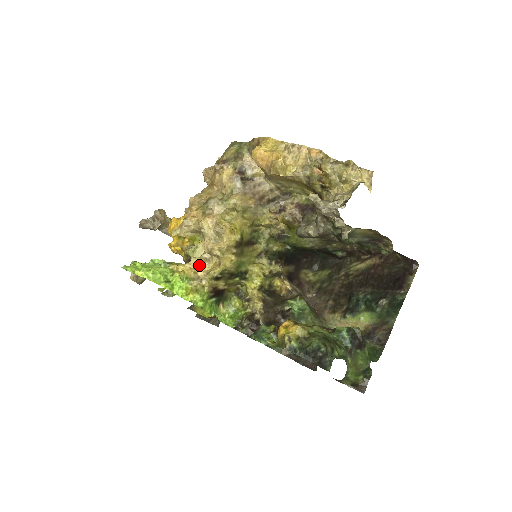
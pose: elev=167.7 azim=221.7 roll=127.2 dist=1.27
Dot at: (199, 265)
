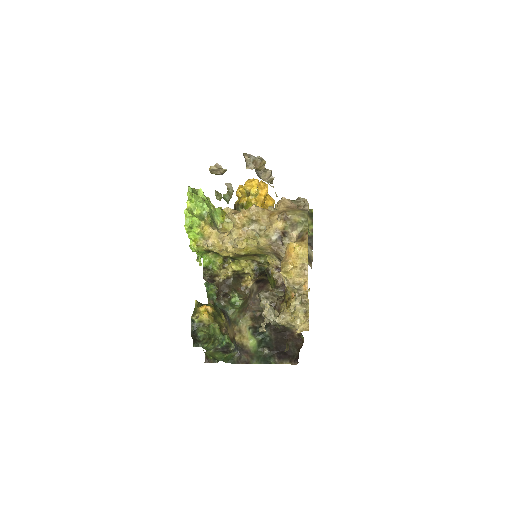
Dot at: (215, 236)
